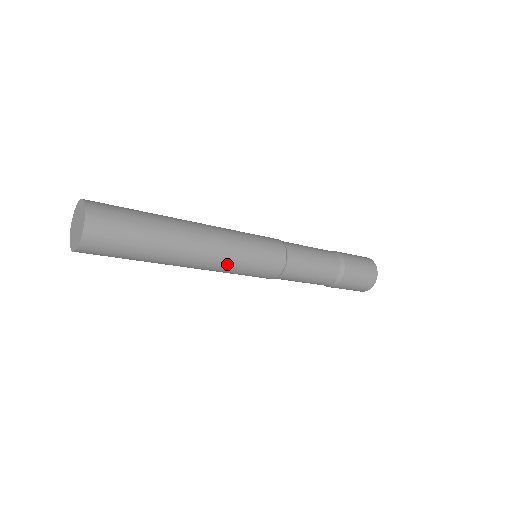
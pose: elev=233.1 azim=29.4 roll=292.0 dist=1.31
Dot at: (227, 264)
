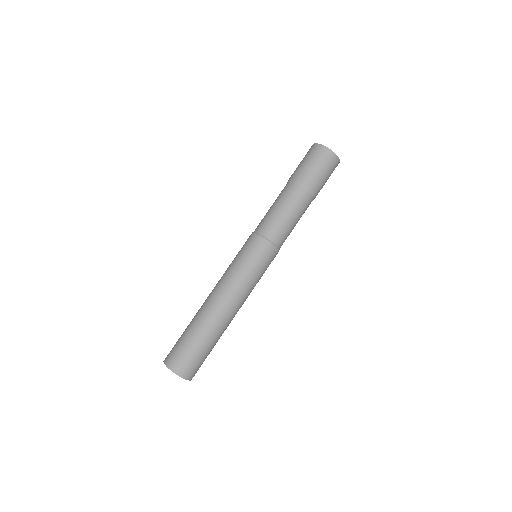
Dot at: occluded
